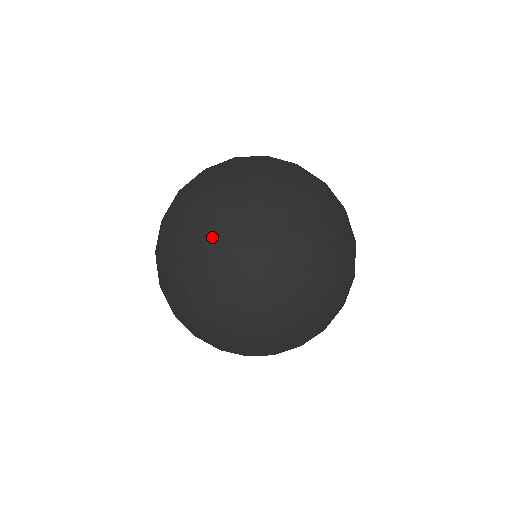
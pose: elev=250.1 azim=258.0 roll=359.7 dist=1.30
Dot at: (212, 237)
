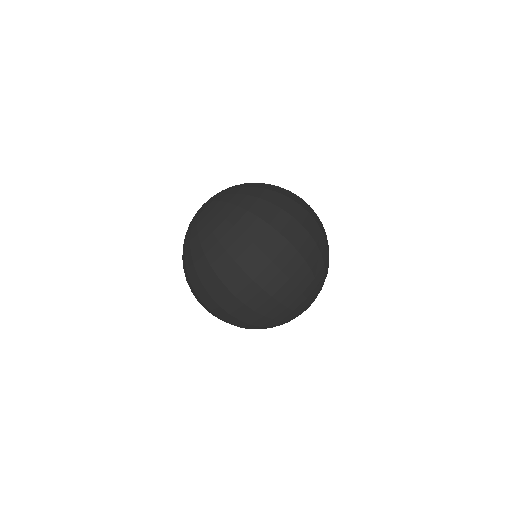
Dot at: occluded
